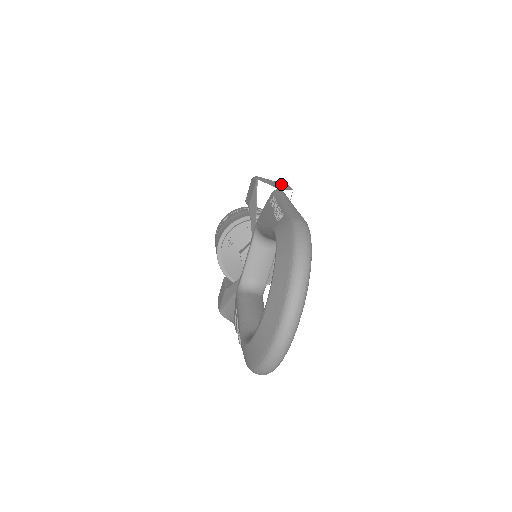
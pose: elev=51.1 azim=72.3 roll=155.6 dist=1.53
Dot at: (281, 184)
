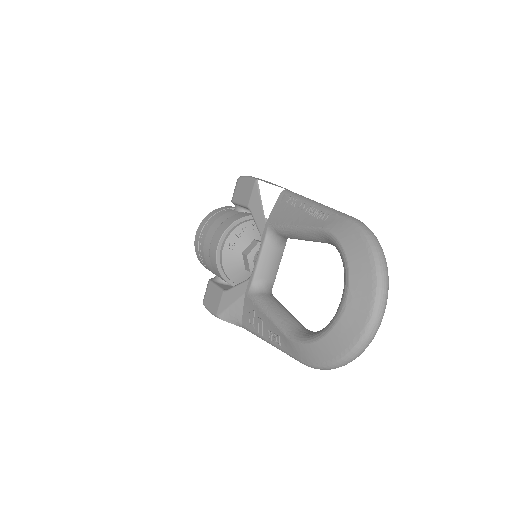
Dot at: occluded
